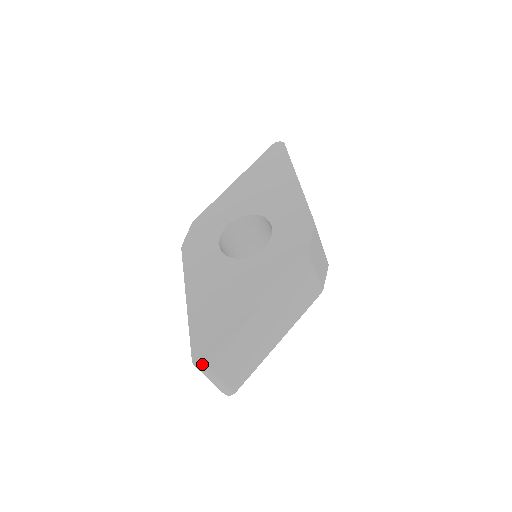
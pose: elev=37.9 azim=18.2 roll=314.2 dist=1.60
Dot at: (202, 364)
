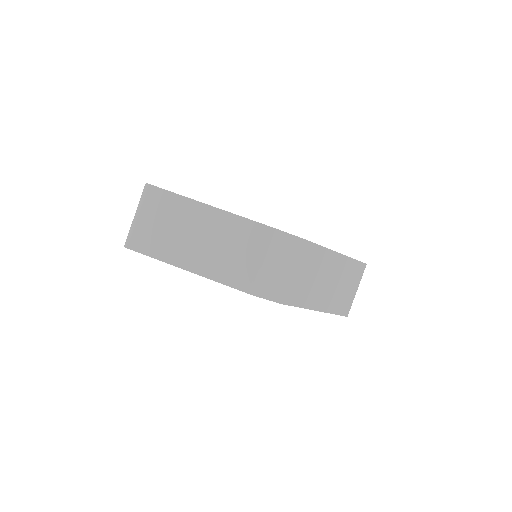
Dot at: (149, 184)
